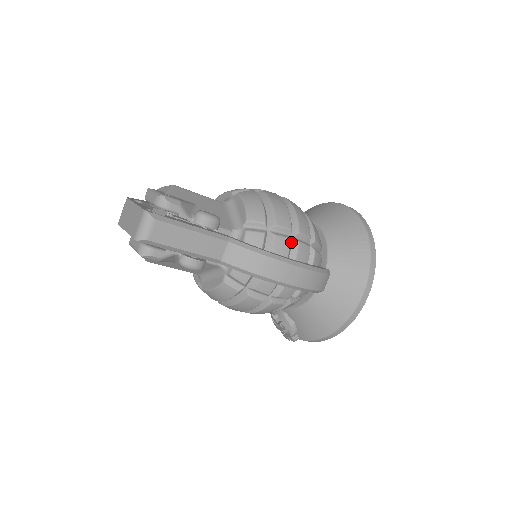
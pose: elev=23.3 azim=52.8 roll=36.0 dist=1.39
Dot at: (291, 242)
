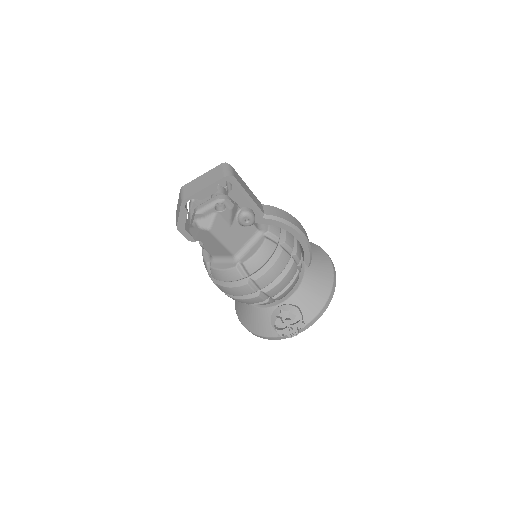
Dot at: occluded
